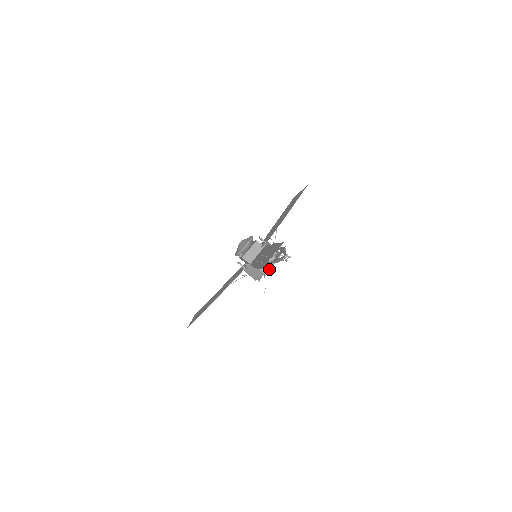
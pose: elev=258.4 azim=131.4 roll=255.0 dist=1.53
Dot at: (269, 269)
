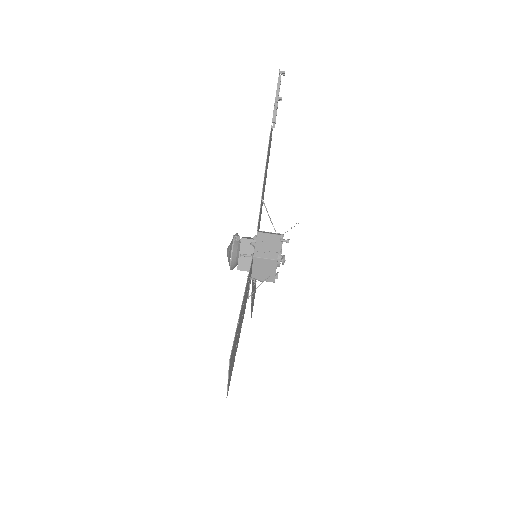
Dot at: occluded
